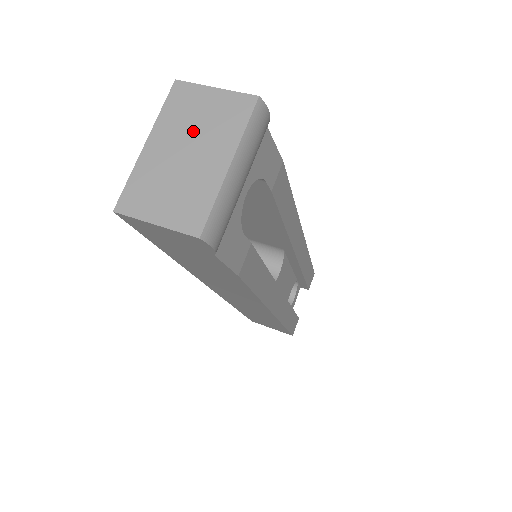
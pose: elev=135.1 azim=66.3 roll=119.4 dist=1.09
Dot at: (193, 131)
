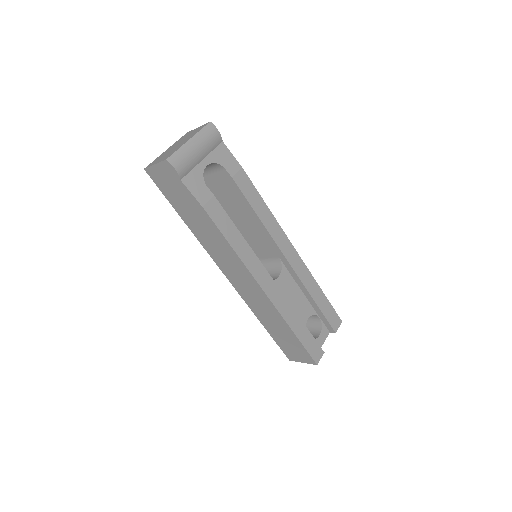
Dot at: (183, 140)
